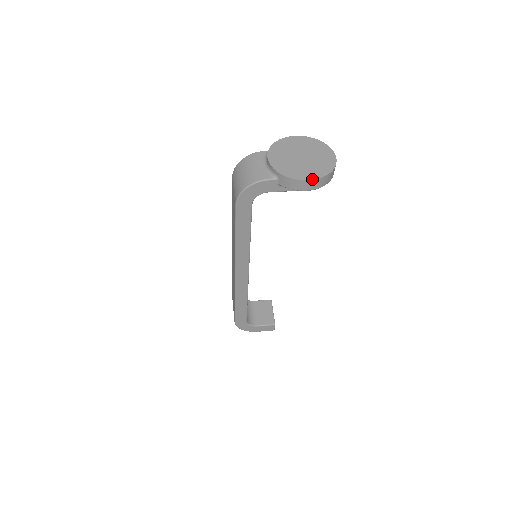
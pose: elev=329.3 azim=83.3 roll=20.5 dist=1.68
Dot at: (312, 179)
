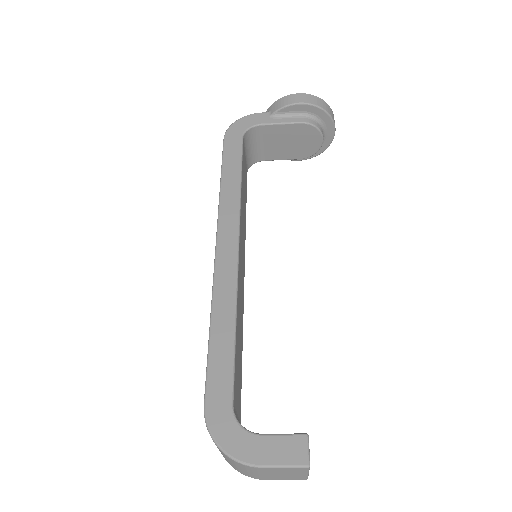
Dot at: (303, 94)
